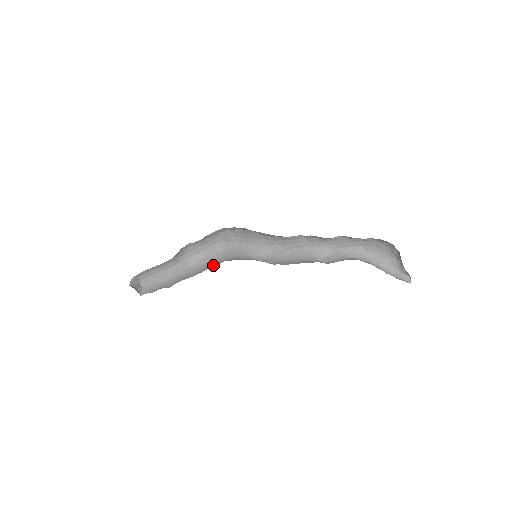
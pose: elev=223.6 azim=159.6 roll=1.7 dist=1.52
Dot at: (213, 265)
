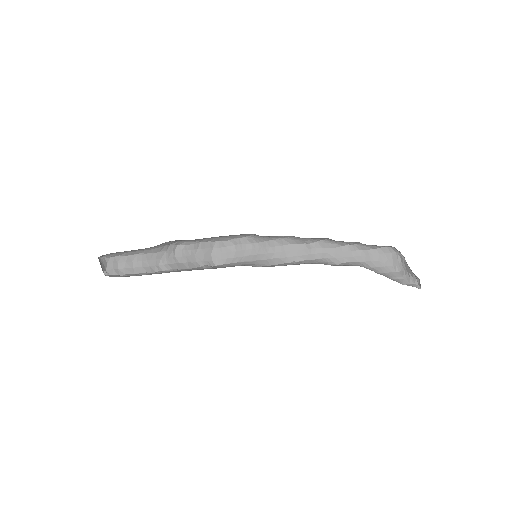
Dot at: occluded
